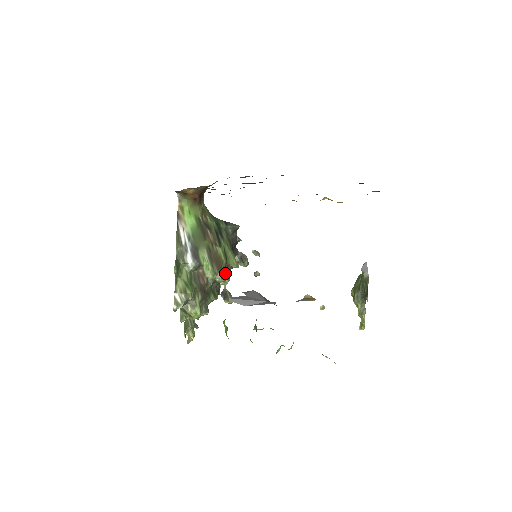
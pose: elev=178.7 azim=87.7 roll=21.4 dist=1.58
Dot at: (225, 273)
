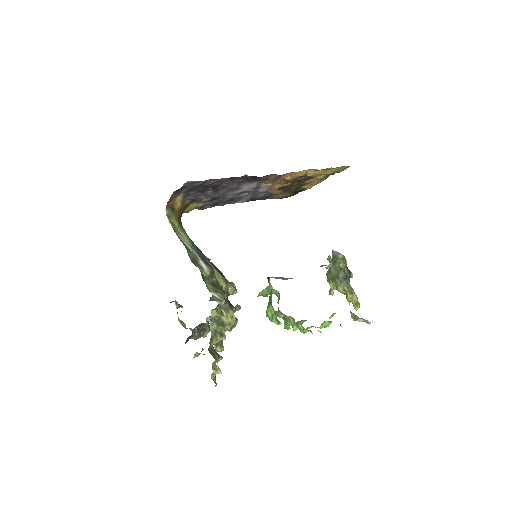
Dot at: occluded
